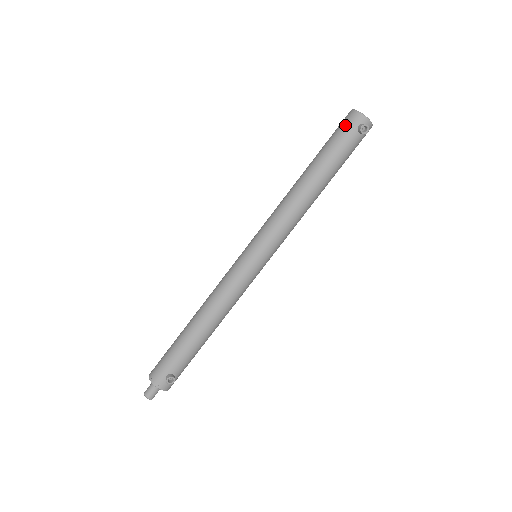
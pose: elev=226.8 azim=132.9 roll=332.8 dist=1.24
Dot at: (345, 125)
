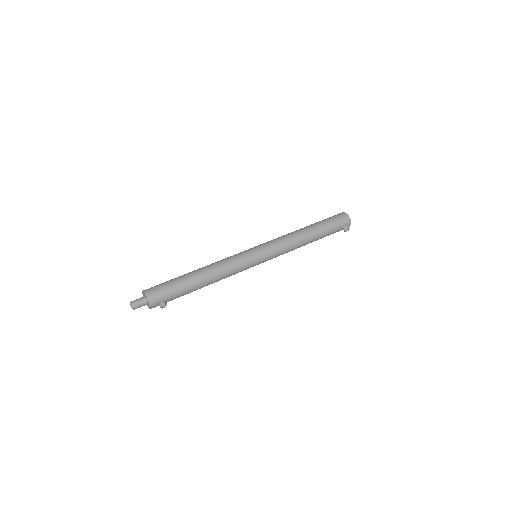
Dot at: (341, 220)
